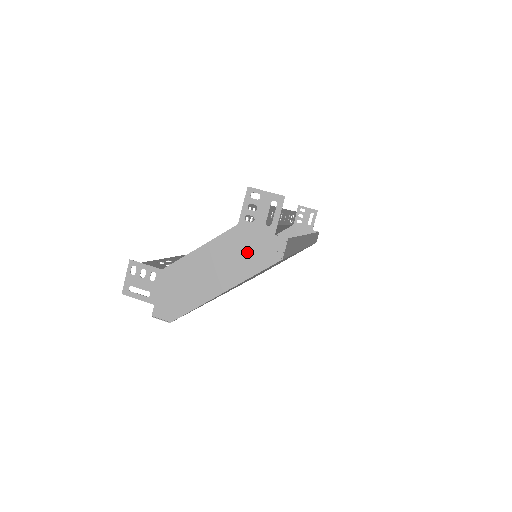
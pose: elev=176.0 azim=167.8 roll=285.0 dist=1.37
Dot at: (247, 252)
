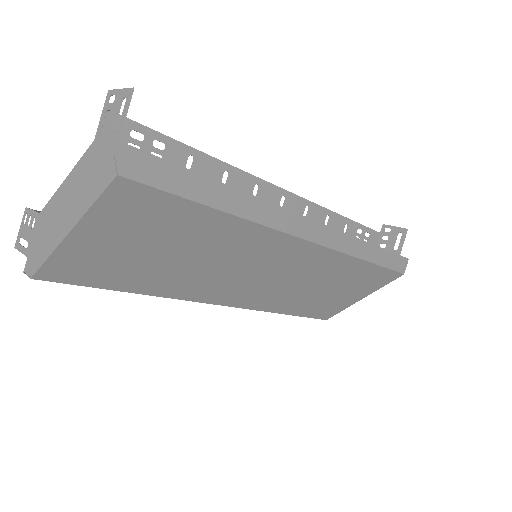
Dot at: (94, 174)
